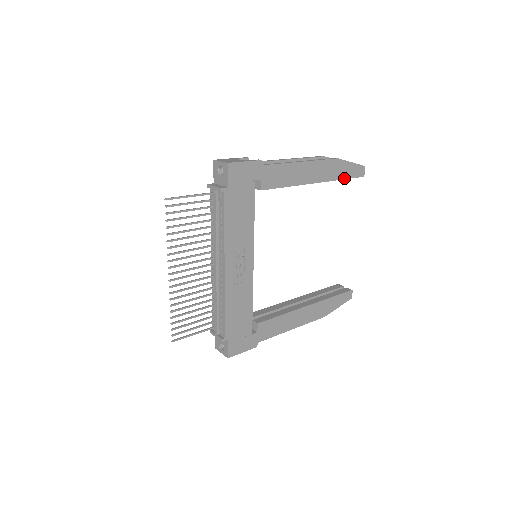
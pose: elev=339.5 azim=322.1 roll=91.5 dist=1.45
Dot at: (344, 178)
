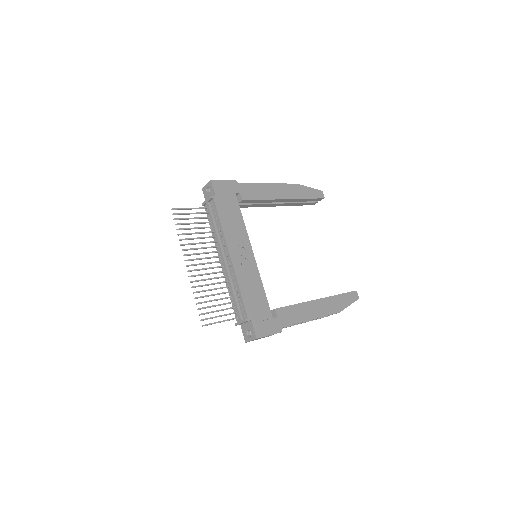
Dot at: (308, 198)
